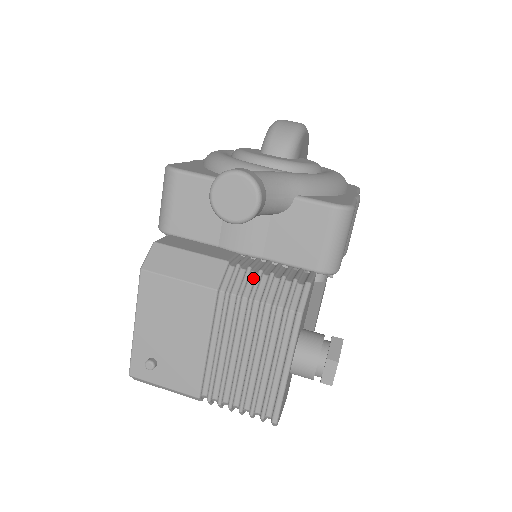
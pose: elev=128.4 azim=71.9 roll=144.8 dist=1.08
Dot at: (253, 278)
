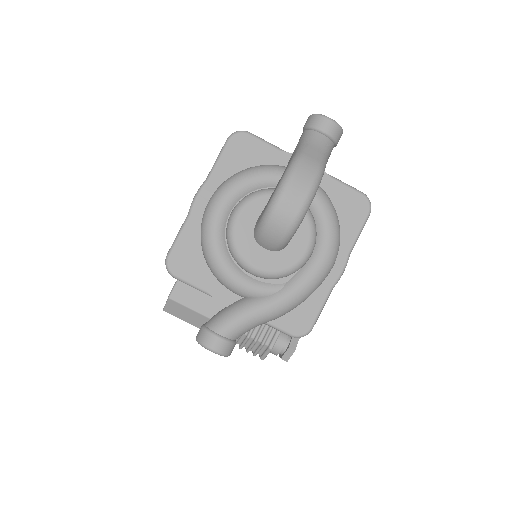
Dot at: occluded
